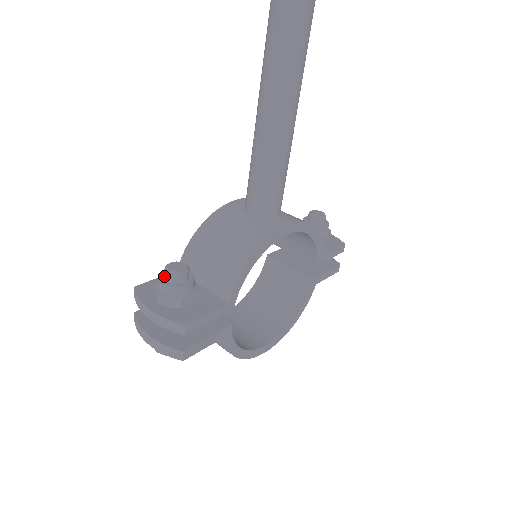
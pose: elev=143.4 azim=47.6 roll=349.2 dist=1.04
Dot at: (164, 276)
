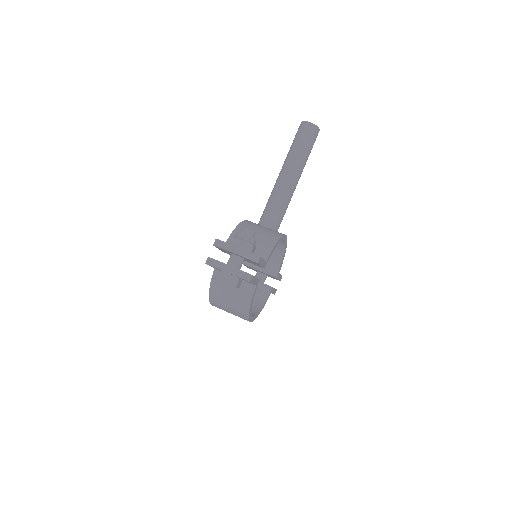
Dot at: (242, 232)
